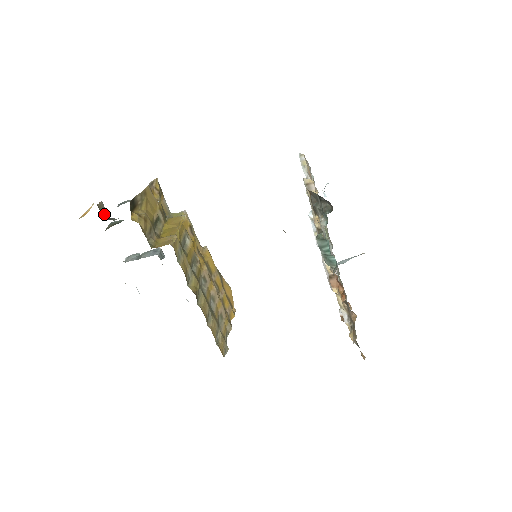
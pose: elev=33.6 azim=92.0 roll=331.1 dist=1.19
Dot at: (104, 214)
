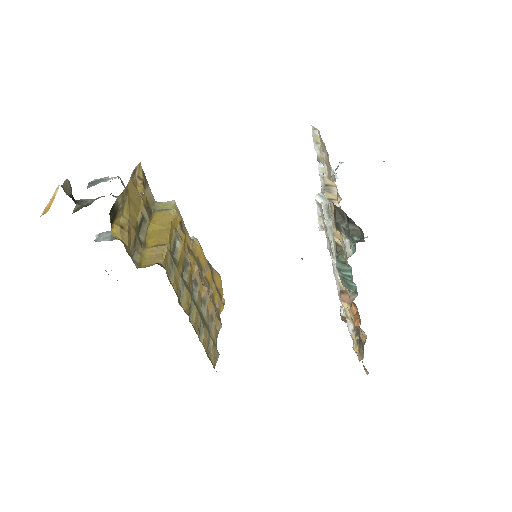
Dot at: (71, 197)
